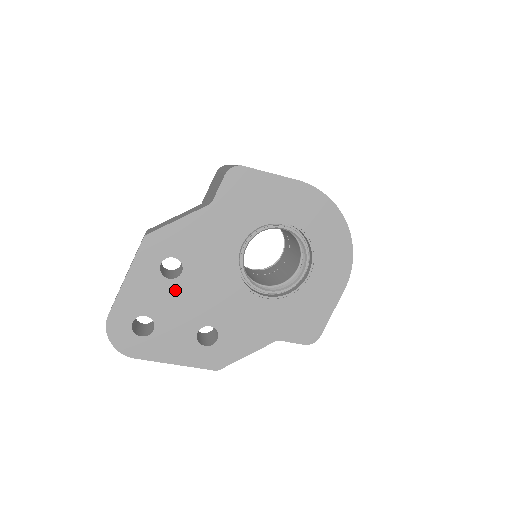
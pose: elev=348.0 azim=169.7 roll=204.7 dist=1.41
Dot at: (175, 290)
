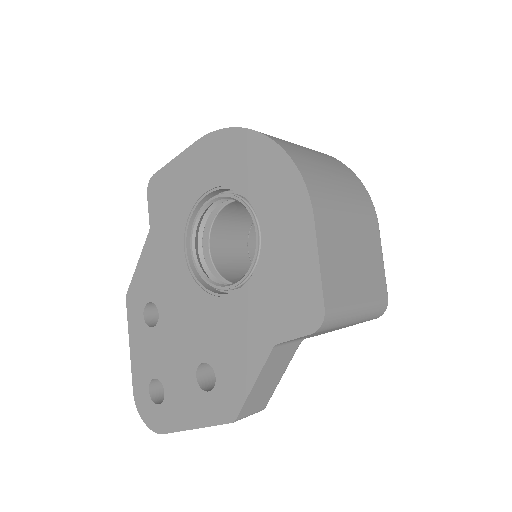
Dot at: (162, 336)
